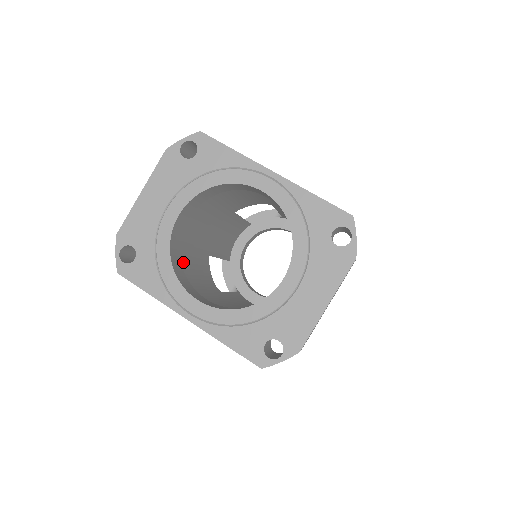
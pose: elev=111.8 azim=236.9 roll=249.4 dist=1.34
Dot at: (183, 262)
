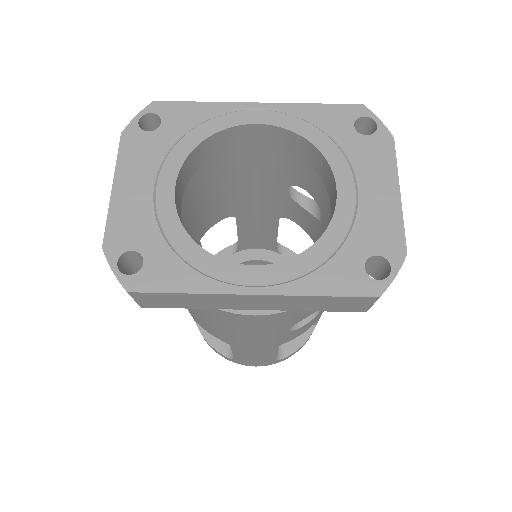
Dot at: occluded
